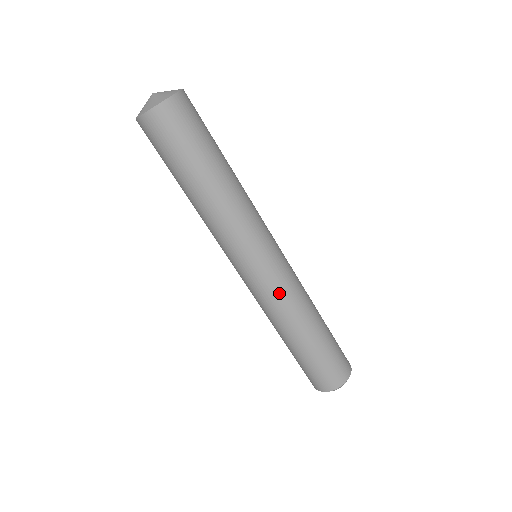
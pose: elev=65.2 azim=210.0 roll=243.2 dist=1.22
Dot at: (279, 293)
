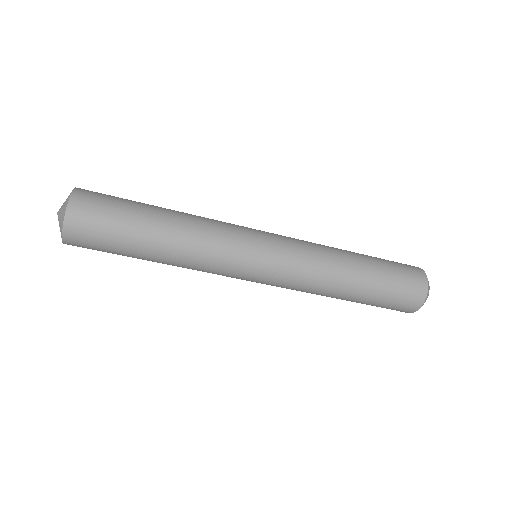
Dot at: (299, 271)
